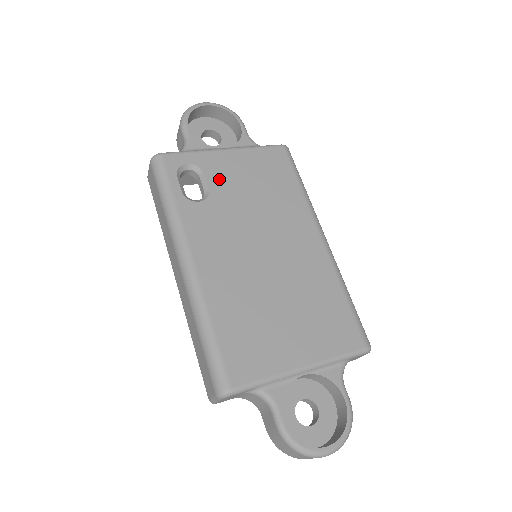
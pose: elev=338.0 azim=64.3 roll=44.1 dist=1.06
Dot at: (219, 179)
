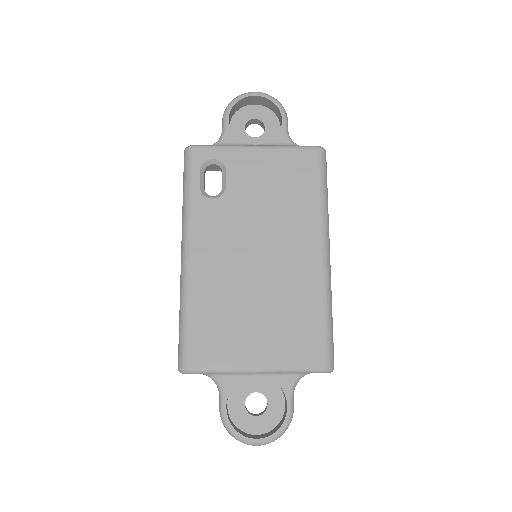
Dot at: (239, 178)
